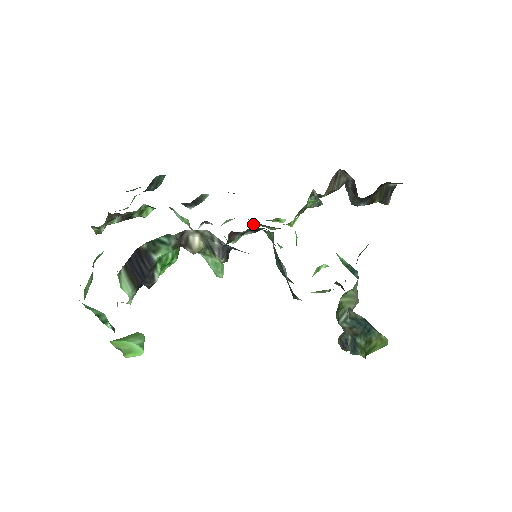
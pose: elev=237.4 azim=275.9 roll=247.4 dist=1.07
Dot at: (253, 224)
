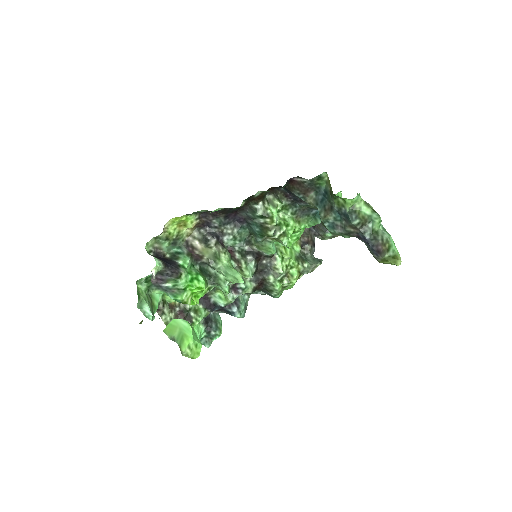
Dot at: (277, 287)
